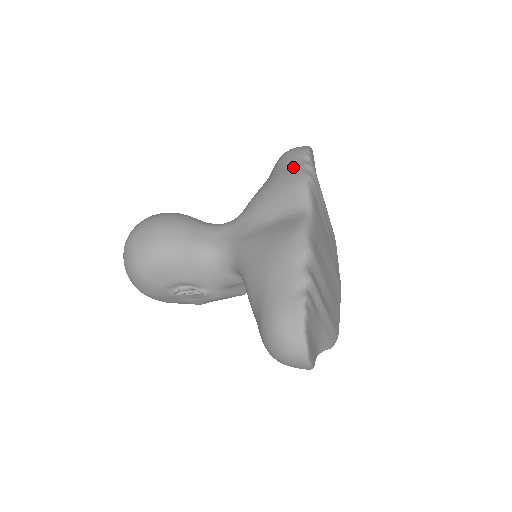
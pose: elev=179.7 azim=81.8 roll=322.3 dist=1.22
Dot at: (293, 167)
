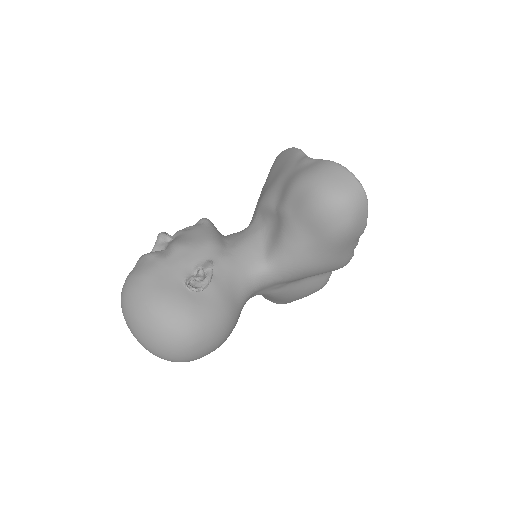
Dot at: (347, 255)
